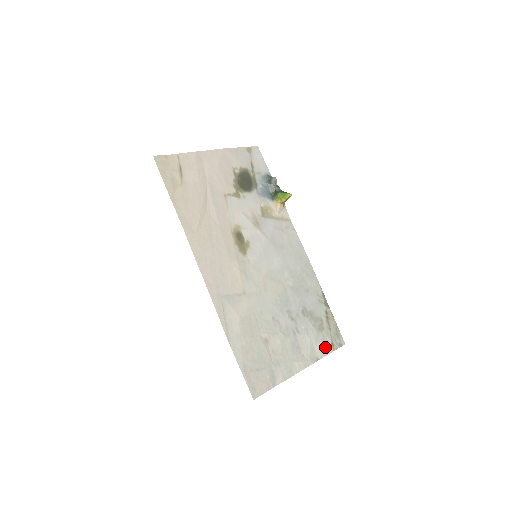
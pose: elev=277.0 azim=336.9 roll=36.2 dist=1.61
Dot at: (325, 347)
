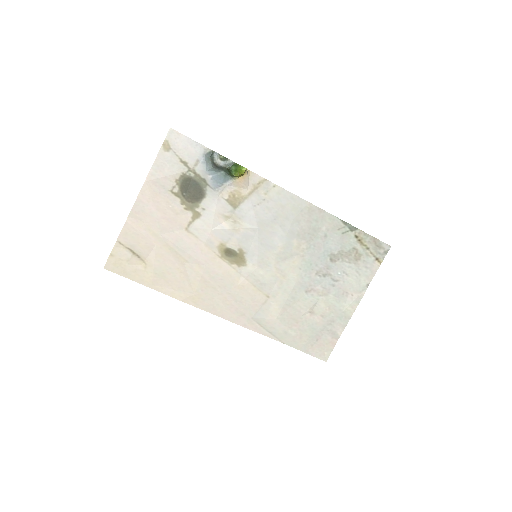
Dot at: (370, 269)
